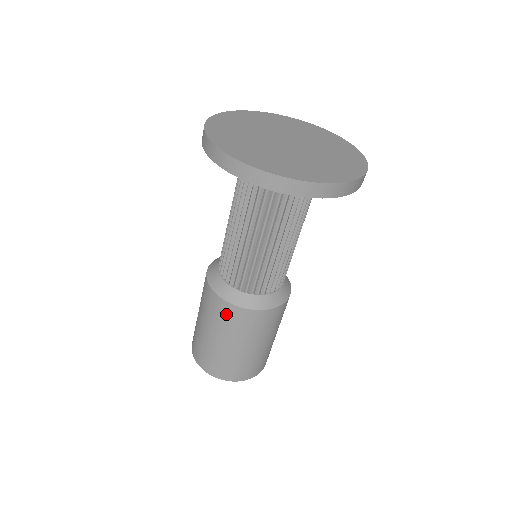
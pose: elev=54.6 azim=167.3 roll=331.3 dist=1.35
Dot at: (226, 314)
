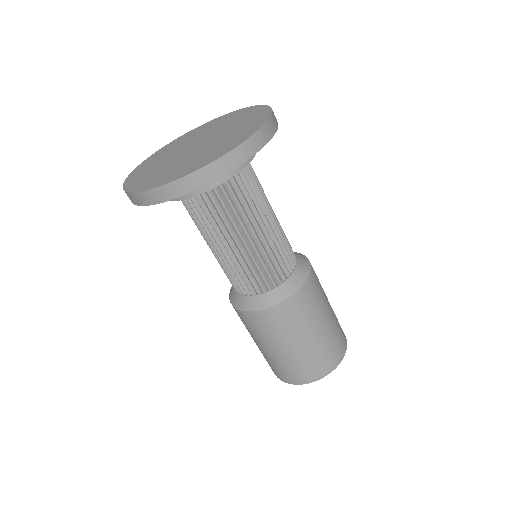
Dot at: (241, 318)
